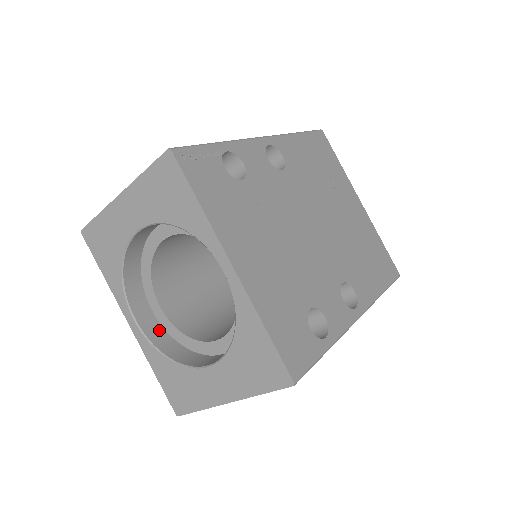
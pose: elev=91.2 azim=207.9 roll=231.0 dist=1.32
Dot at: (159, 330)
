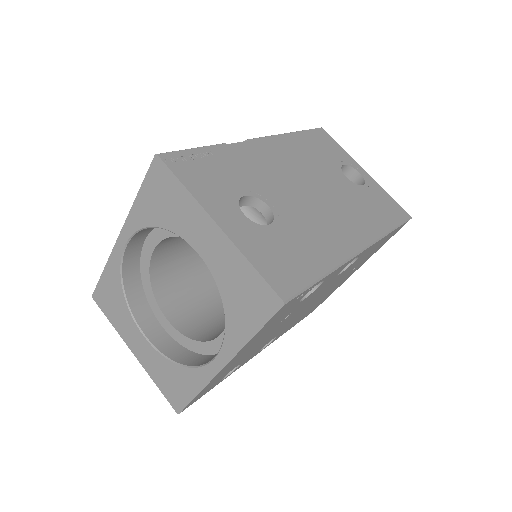
Dot at: (136, 256)
